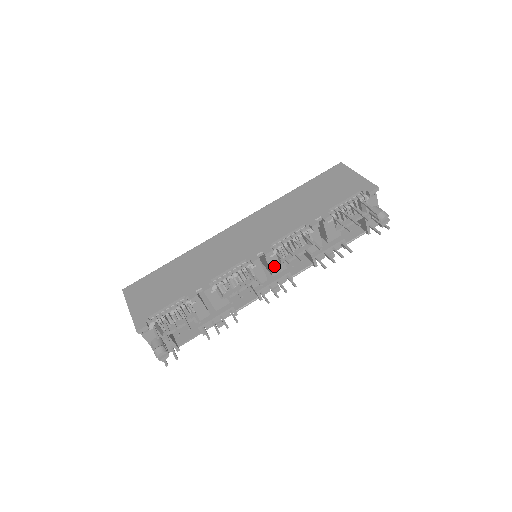
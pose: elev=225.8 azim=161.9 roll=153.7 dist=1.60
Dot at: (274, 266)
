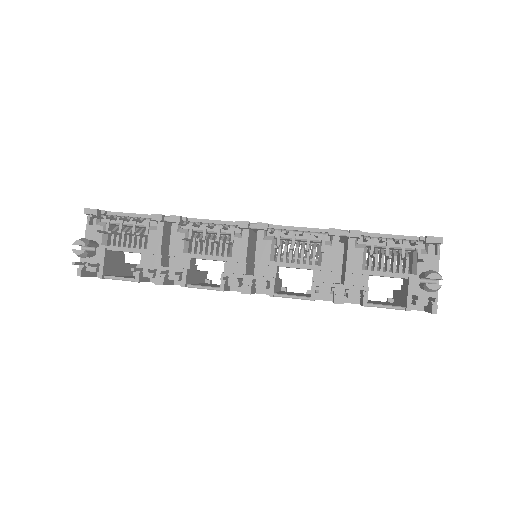
Dot at: (262, 256)
